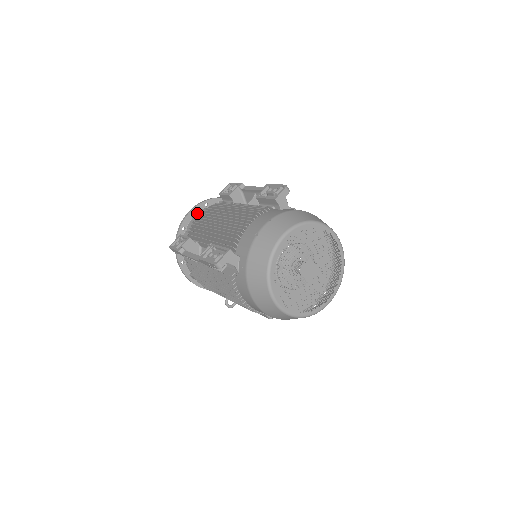
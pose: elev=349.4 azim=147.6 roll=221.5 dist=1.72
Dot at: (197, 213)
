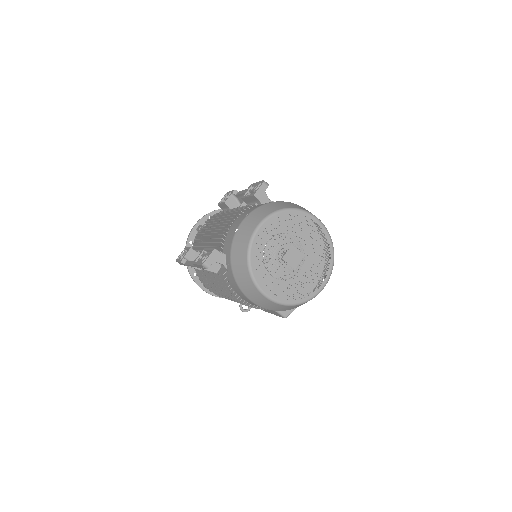
Dot at: (200, 226)
